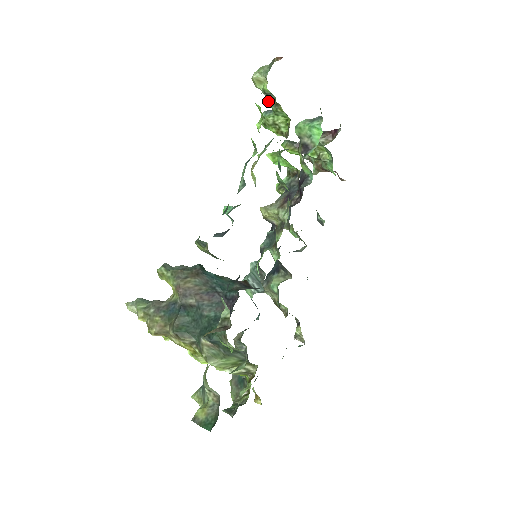
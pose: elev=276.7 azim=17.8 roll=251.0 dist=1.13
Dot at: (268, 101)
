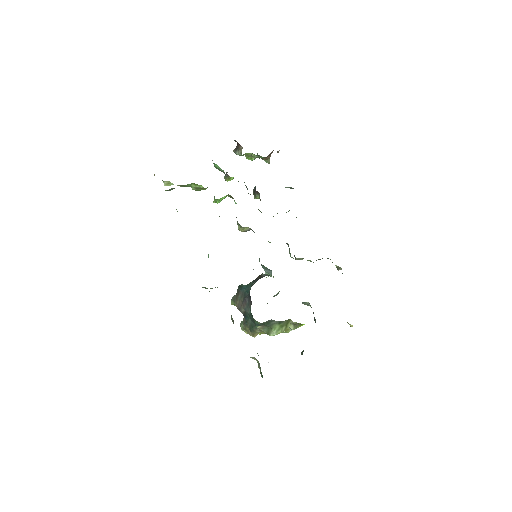
Dot at: (180, 186)
